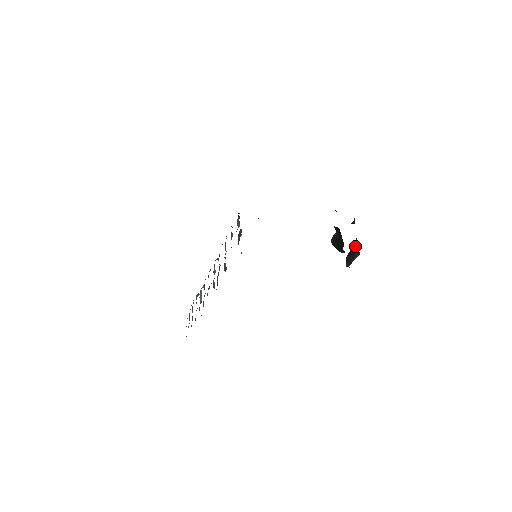
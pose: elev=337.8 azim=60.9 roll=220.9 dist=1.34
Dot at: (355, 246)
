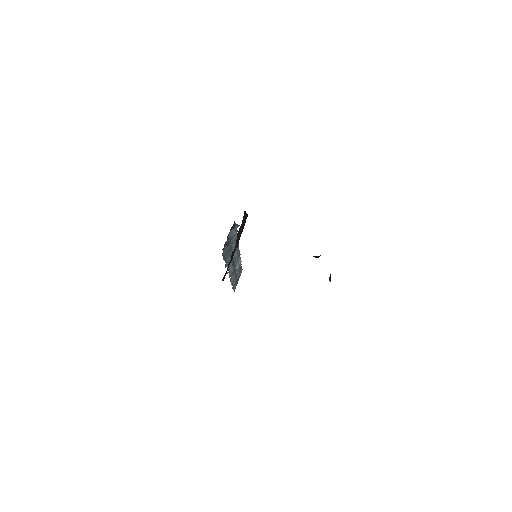
Dot at: occluded
